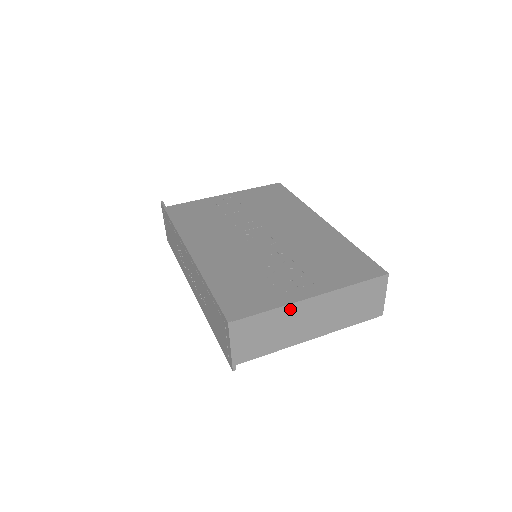
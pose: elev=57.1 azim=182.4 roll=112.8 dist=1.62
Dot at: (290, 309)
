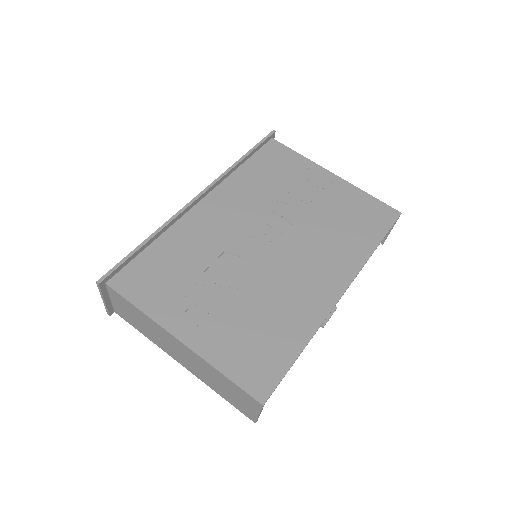
Dot at: (157, 326)
